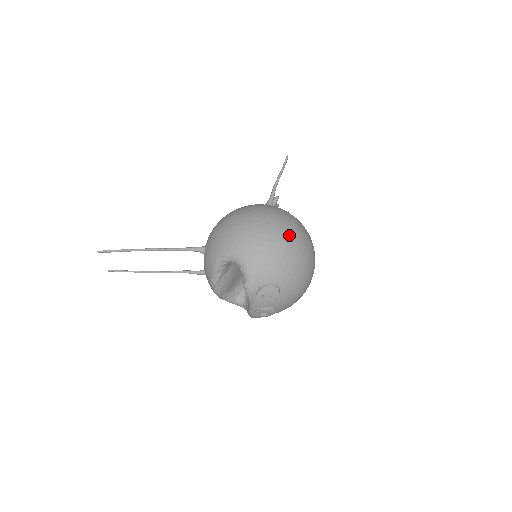
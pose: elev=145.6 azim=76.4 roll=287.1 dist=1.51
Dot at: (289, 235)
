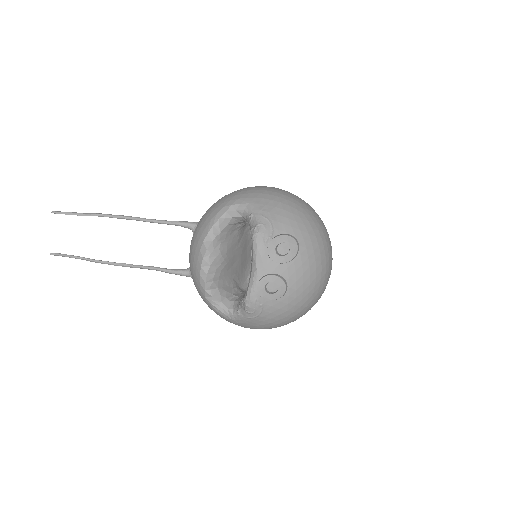
Dot at: (309, 205)
